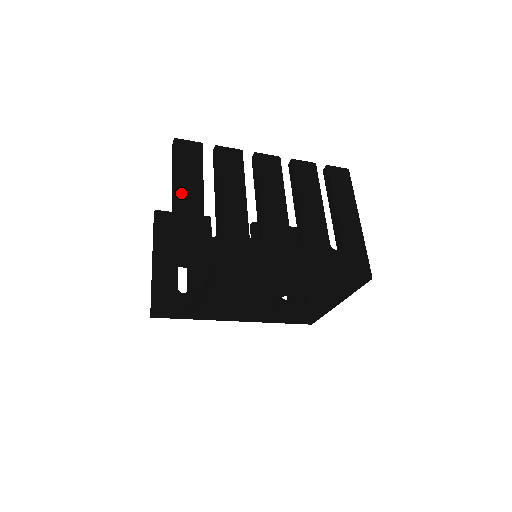
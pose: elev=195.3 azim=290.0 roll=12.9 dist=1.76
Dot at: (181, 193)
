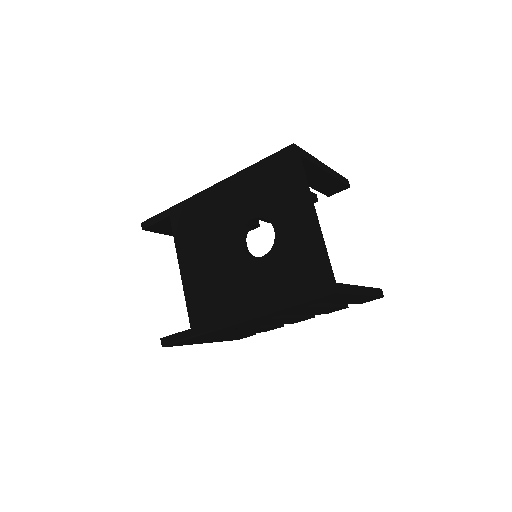
Dot at: occluded
